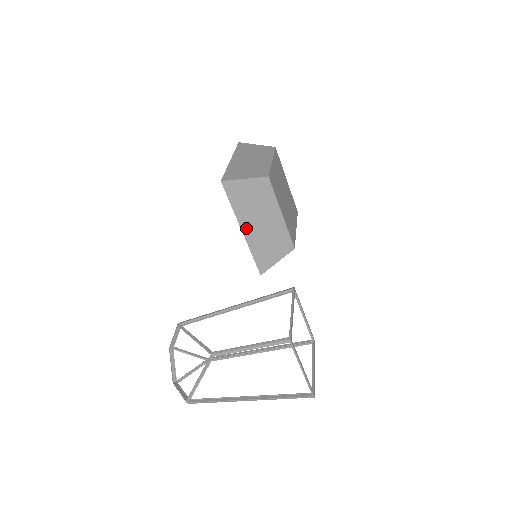
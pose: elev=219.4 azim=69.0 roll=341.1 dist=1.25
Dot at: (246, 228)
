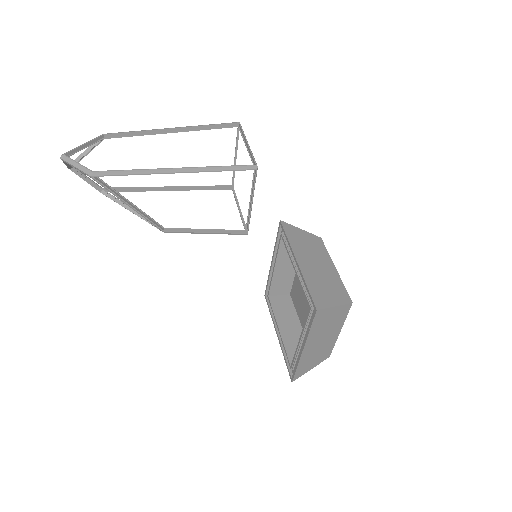
Dot at: occluded
